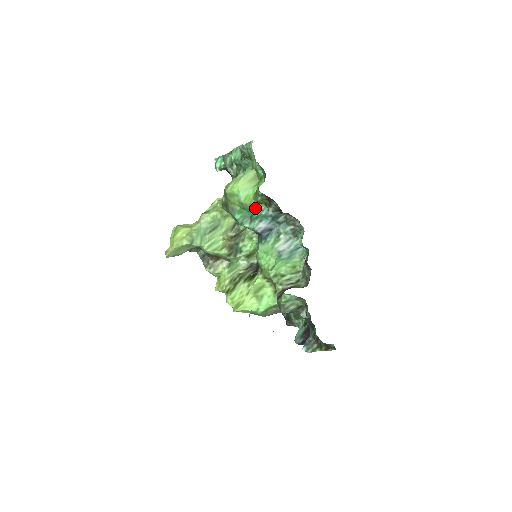
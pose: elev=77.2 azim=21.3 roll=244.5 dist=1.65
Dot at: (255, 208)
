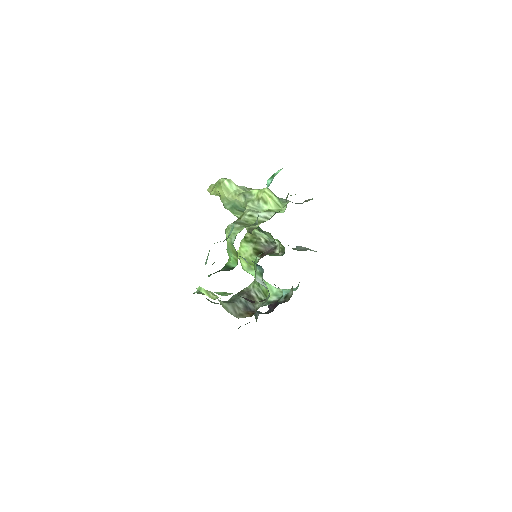
Dot at: occluded
